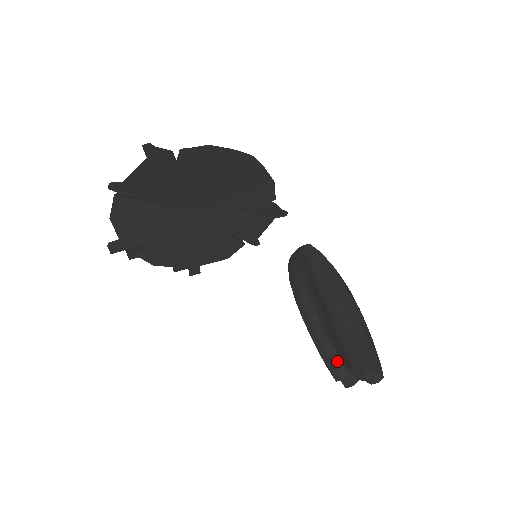
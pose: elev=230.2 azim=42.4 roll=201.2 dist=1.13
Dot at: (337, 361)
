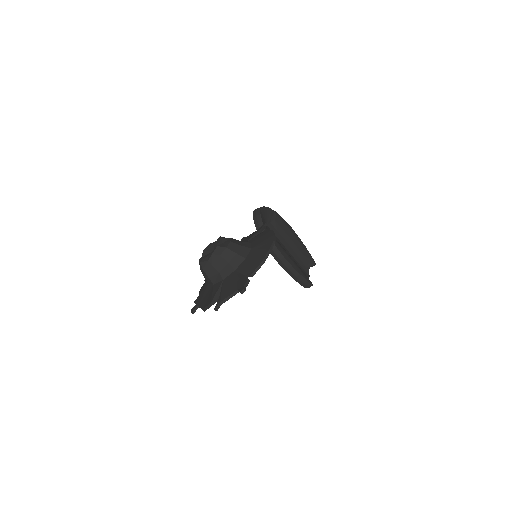
Dot at: (307, 283)
